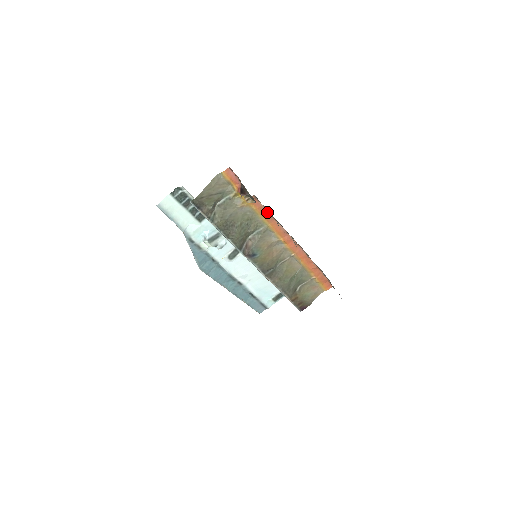
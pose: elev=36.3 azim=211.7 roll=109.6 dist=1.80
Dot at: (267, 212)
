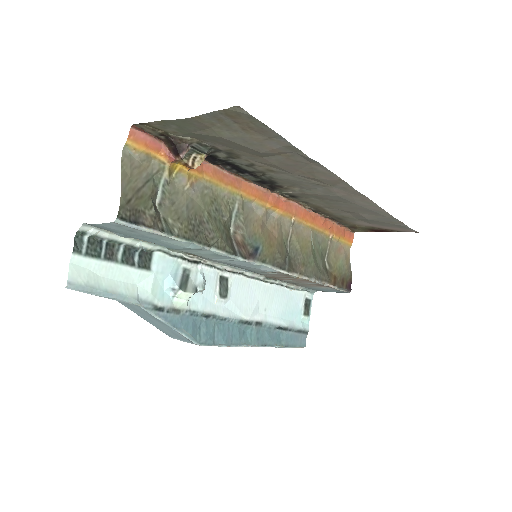
Dot at: (226, 174)
